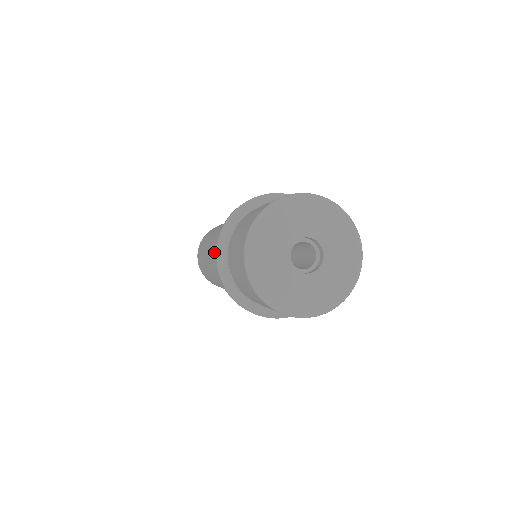
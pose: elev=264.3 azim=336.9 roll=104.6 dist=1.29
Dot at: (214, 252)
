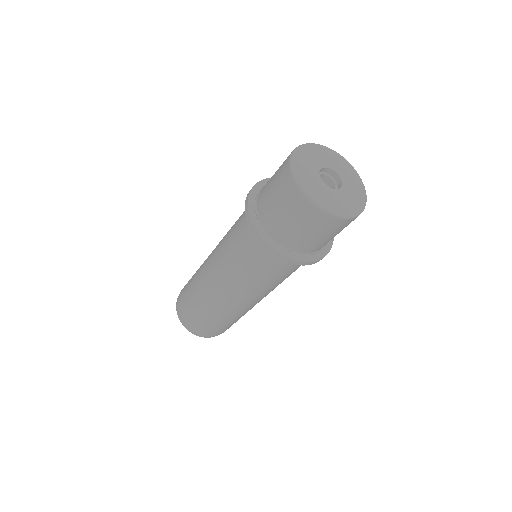
Dot at: (233, 269)
